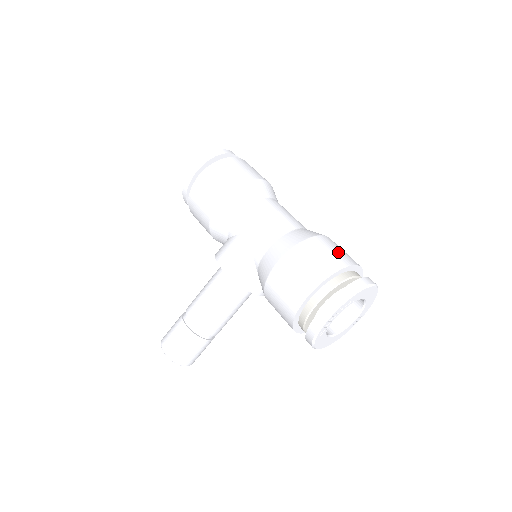
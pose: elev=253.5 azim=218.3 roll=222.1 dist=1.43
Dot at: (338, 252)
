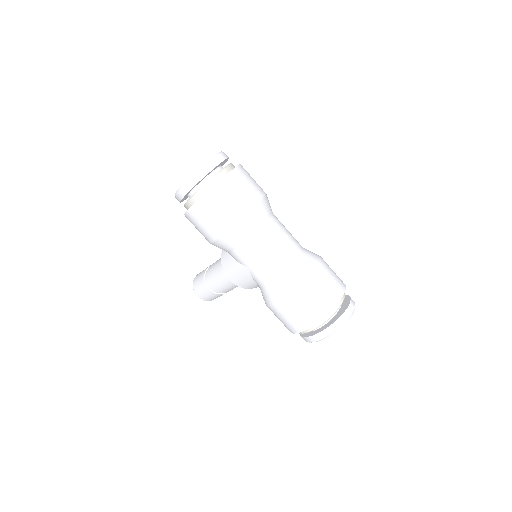
Dot at: (322, 296)
